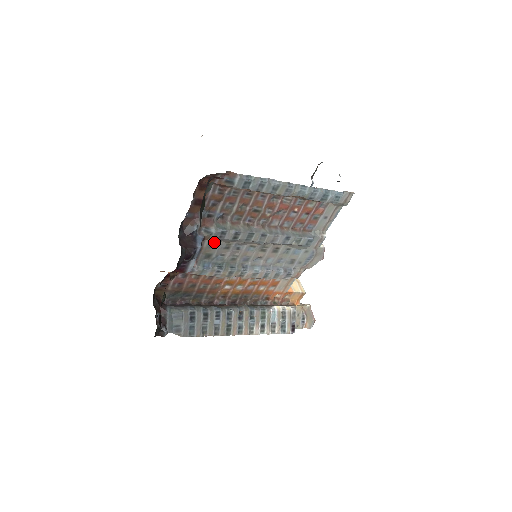
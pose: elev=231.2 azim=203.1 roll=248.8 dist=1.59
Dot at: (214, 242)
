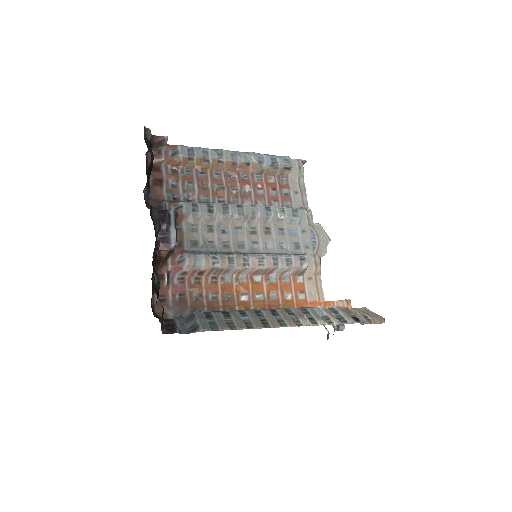
Dot at: (192, 224)
